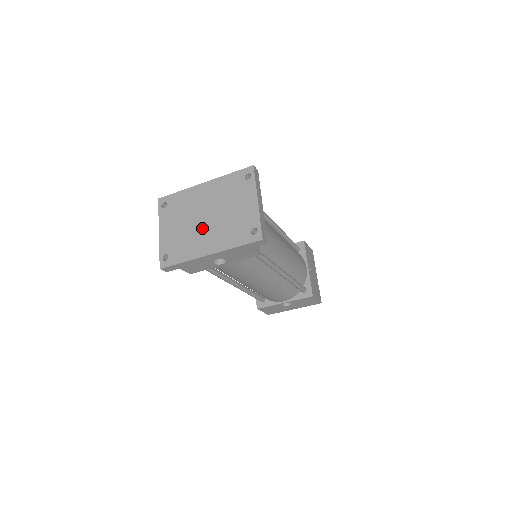
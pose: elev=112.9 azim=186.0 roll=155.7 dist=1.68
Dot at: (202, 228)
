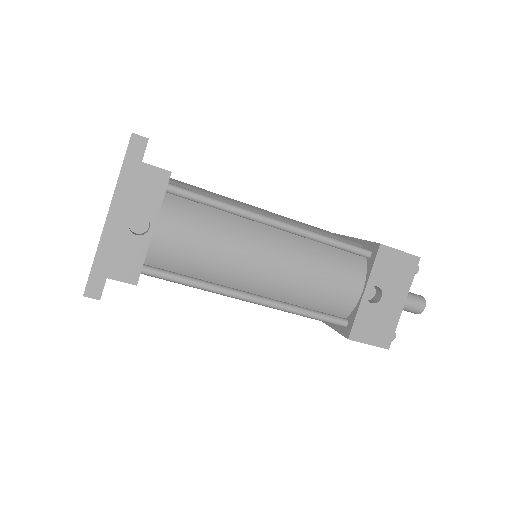
Dot at: occluded
